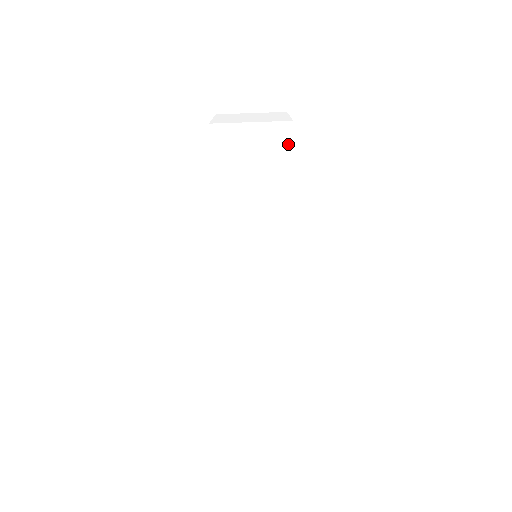
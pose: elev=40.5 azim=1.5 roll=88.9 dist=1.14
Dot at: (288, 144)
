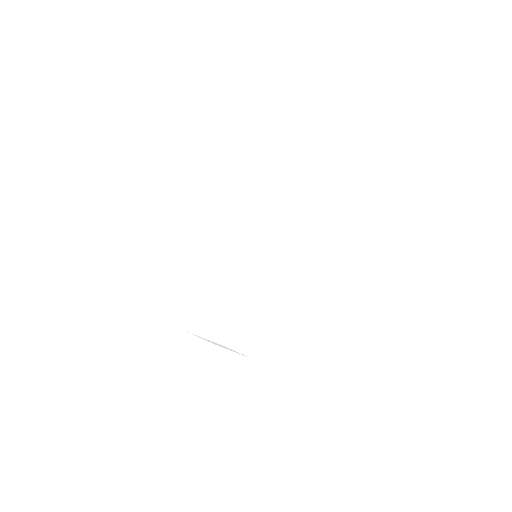
Dot at: (220, 207)
